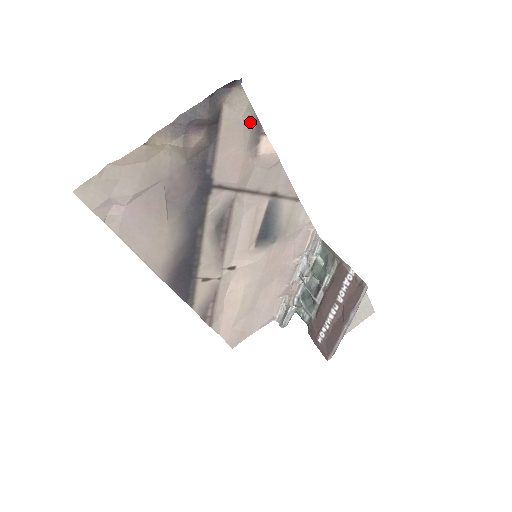
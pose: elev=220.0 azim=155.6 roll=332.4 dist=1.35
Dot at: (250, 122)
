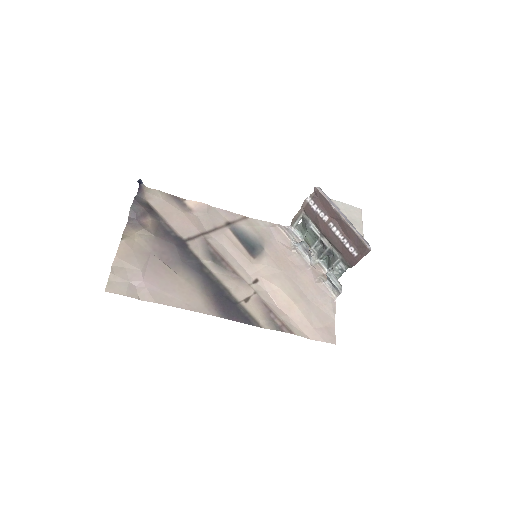
Dot at: (170, 199)
